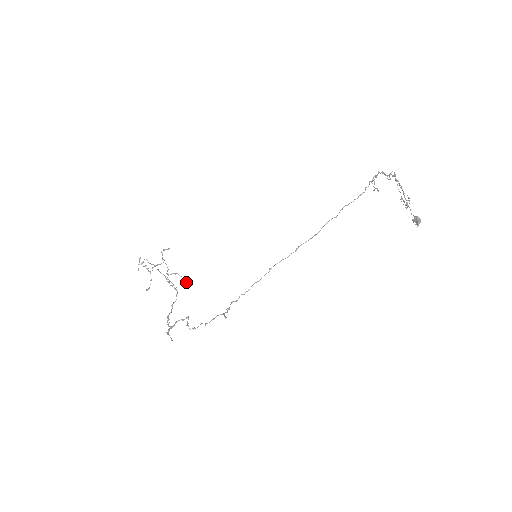
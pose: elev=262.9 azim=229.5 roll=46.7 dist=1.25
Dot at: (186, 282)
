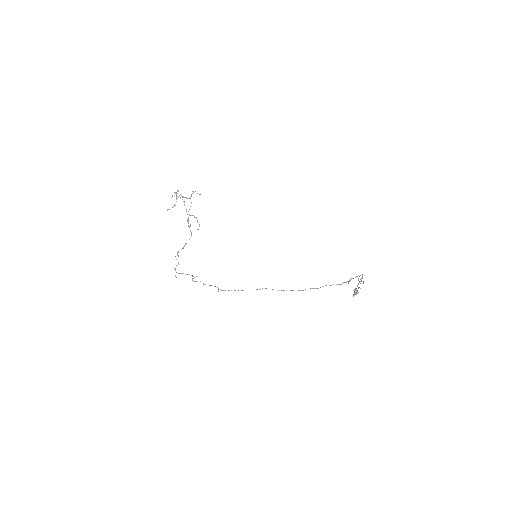
Dot at: occluded
